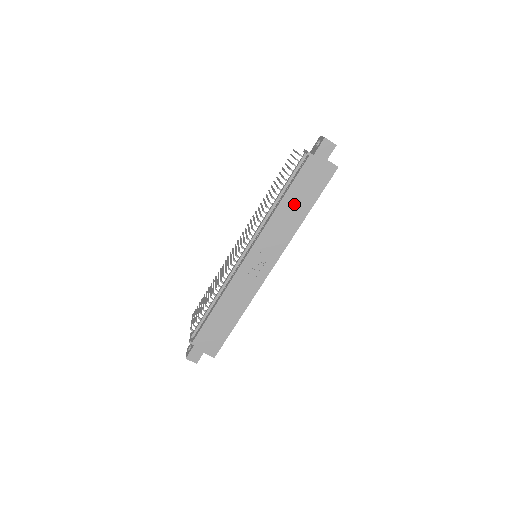
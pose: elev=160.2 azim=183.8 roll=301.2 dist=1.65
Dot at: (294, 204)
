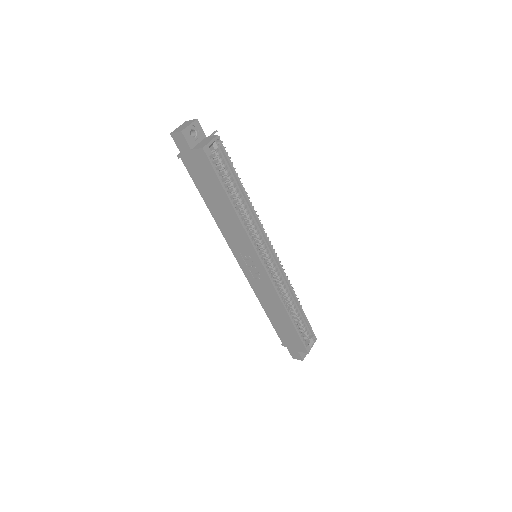
Dot at: (217, 205)
